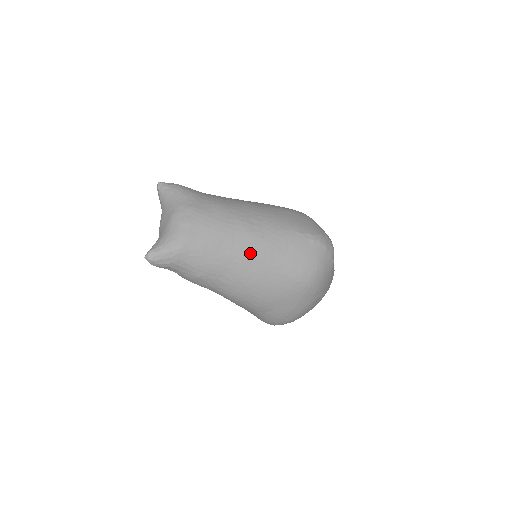
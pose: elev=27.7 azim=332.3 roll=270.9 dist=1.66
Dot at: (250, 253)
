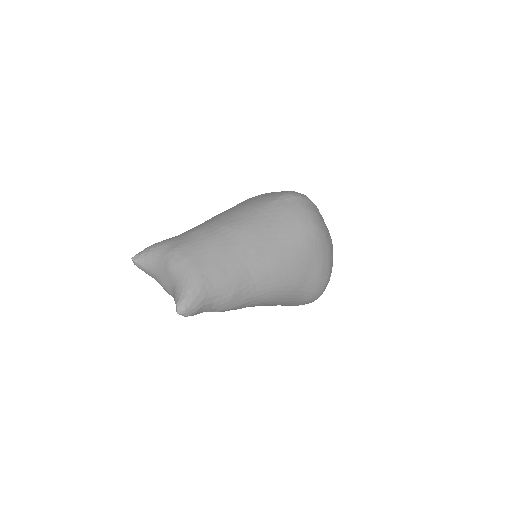
Dot at: (254, 241)
